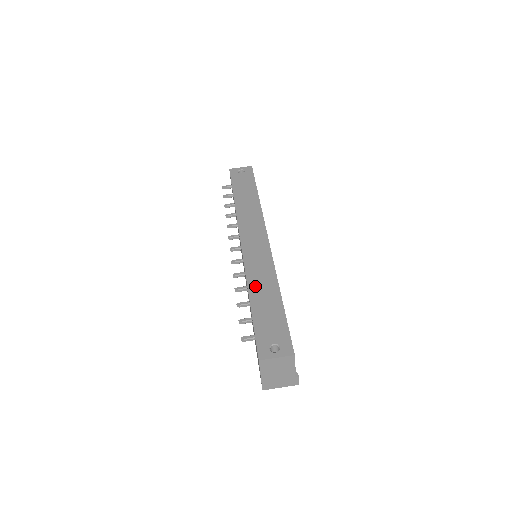
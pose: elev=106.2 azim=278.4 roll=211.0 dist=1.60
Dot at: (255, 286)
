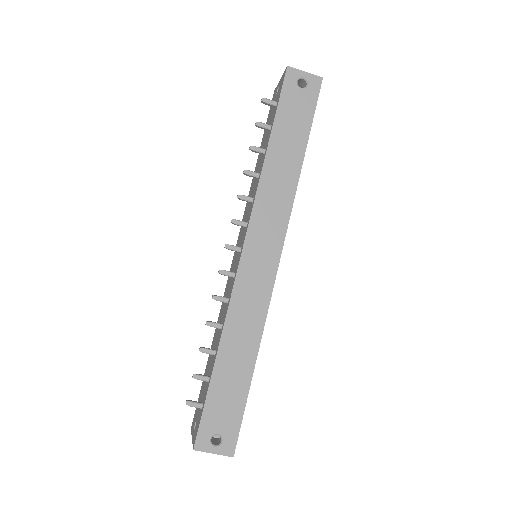
Dot at: (231, 338)
